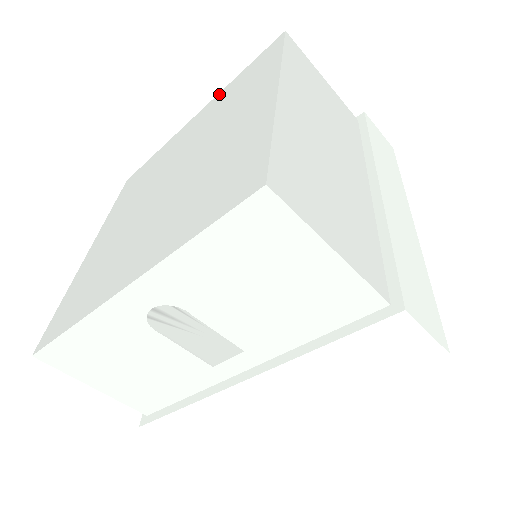
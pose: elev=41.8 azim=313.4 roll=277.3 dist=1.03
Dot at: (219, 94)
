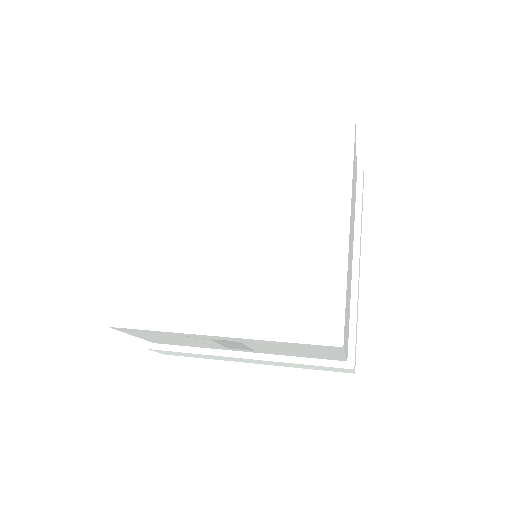
Dot at: (279, 128)
